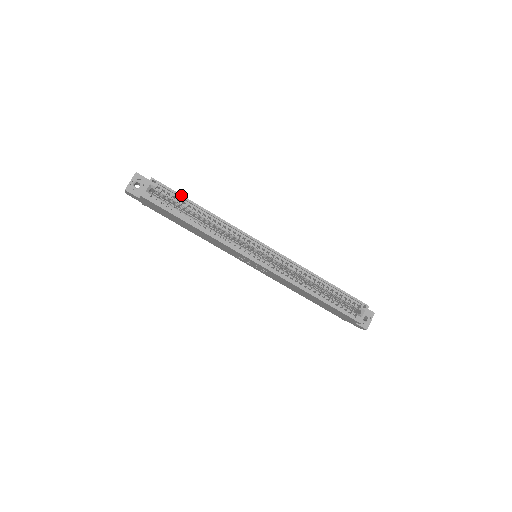
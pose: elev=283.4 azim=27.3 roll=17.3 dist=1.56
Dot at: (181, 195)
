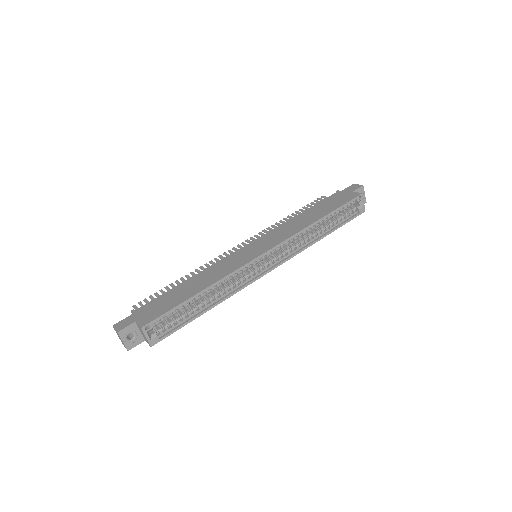
Dot at: (175, 307)
